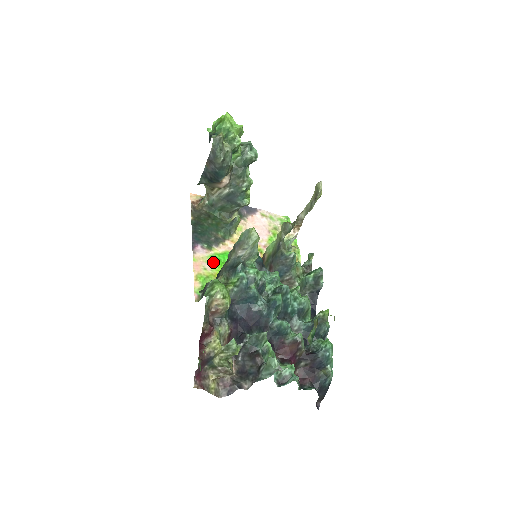
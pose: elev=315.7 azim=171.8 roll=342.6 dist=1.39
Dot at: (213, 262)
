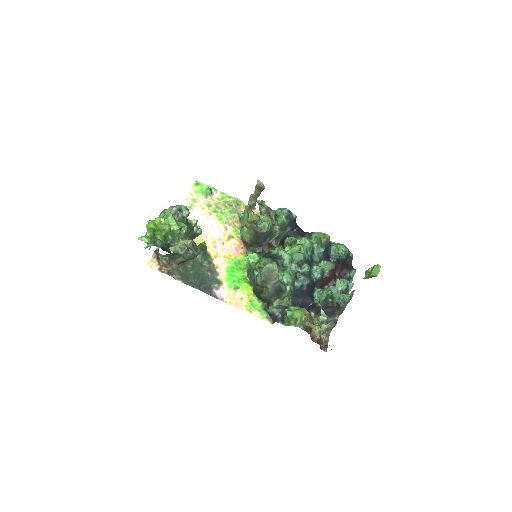
Dot at: (236, 288)
